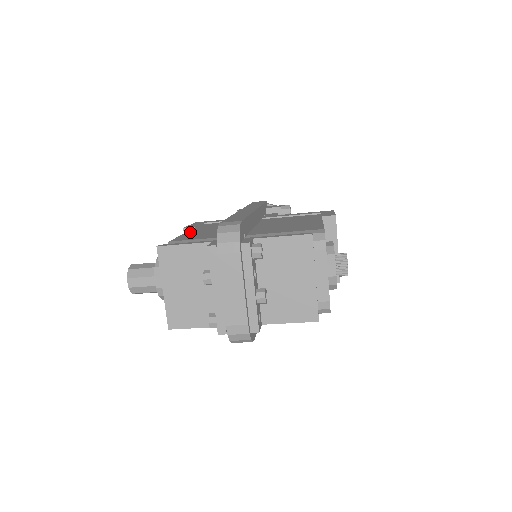
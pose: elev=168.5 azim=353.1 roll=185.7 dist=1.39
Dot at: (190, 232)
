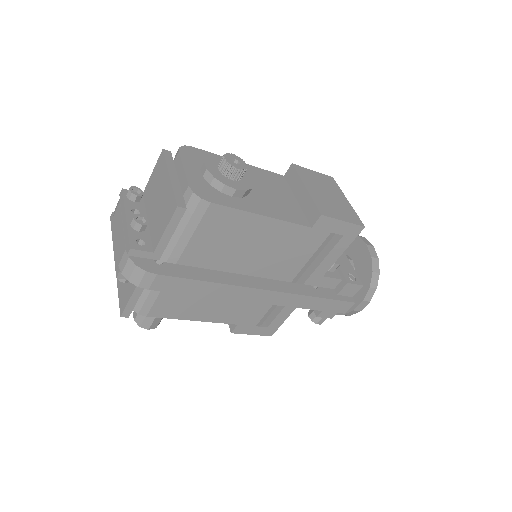
Dot at: occluded
